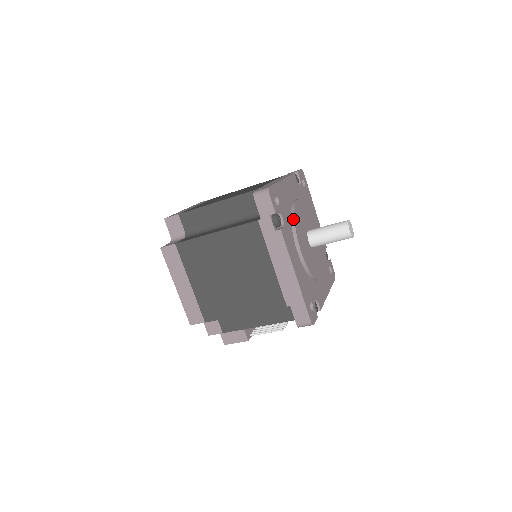
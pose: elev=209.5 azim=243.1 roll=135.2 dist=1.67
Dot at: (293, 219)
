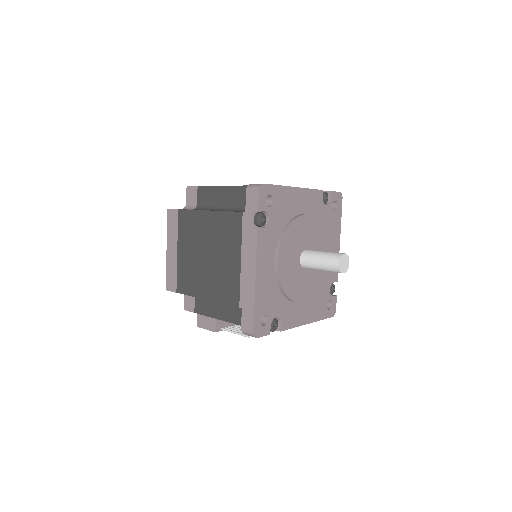
Dot at: (286, 228)
